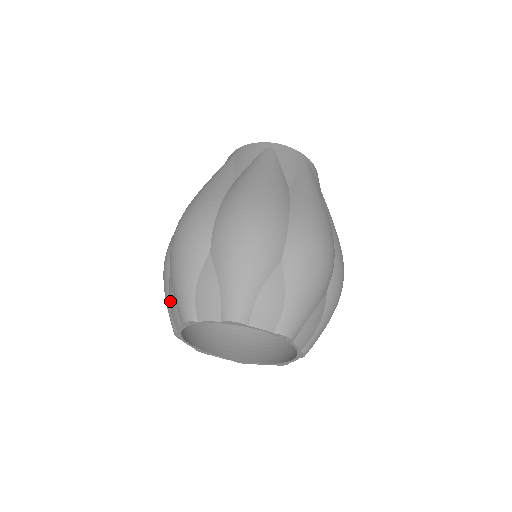
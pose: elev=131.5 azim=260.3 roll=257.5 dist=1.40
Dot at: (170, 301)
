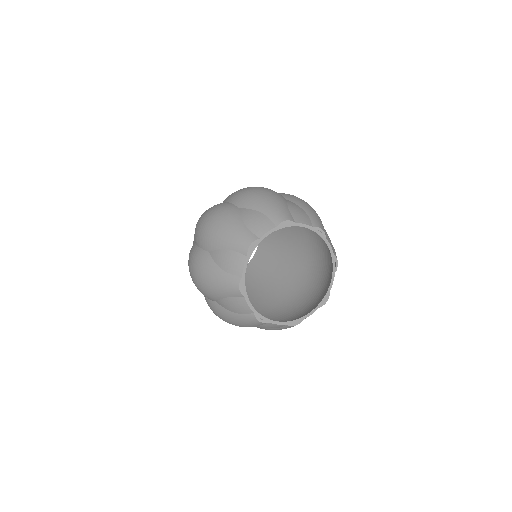
Dot at: (223, 262)
